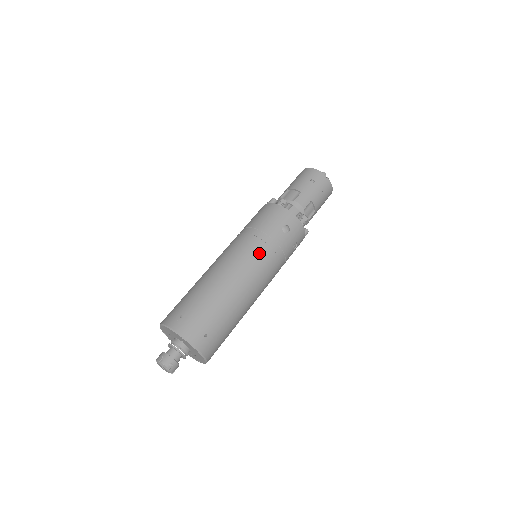
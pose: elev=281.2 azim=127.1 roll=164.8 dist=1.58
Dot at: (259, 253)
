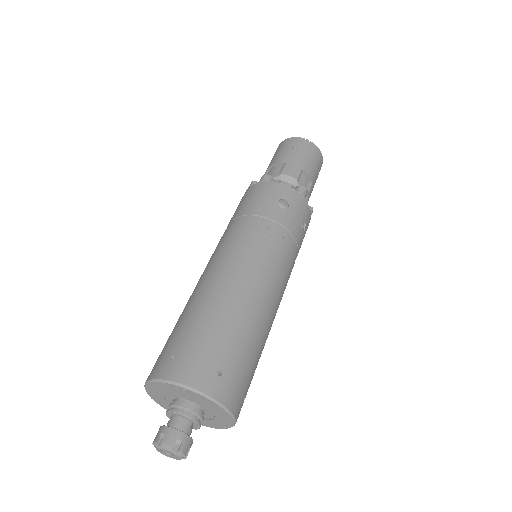
Dot at: (258, 240)
